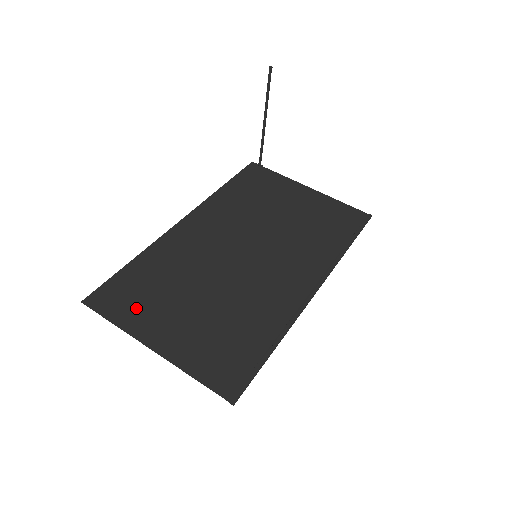
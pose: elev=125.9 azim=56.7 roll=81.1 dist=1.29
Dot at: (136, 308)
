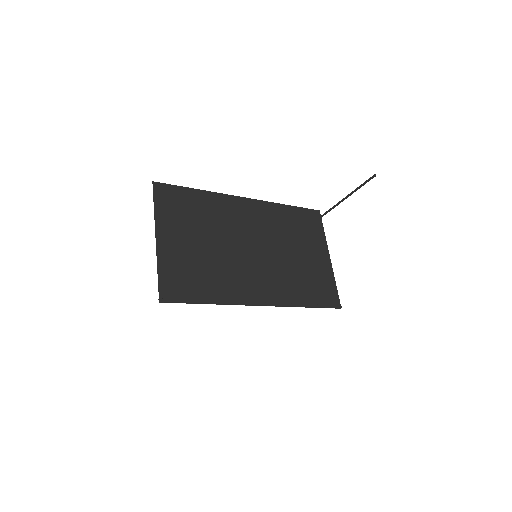
Dot at: (172, 213)
